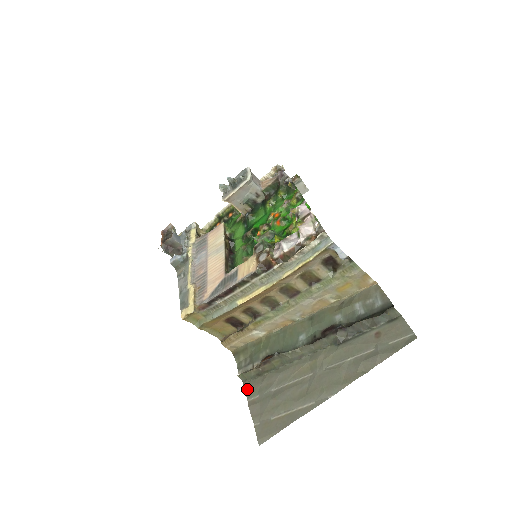
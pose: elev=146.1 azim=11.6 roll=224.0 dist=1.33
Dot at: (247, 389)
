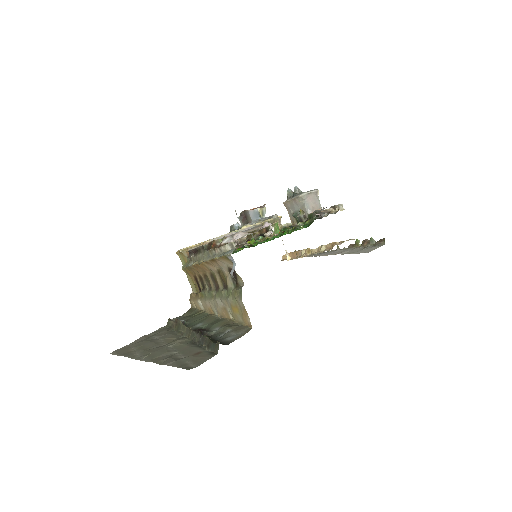
Dot at: (159, 329)
